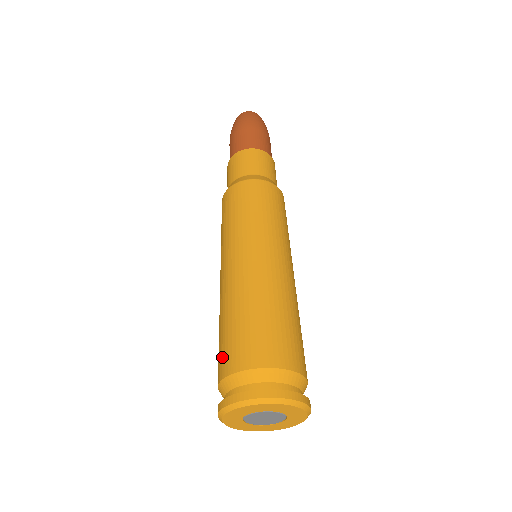
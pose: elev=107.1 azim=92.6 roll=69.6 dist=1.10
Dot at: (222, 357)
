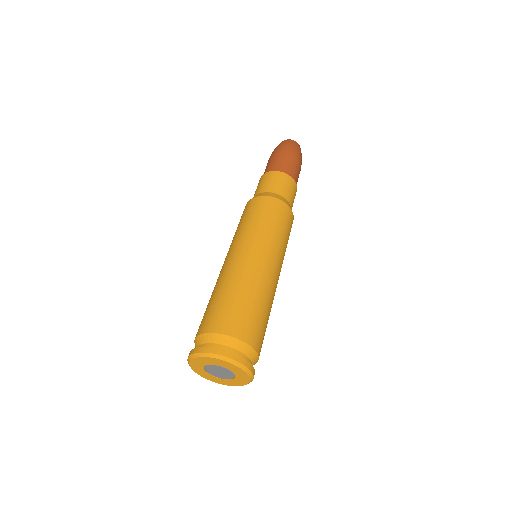
Dot at: (202, 321)
